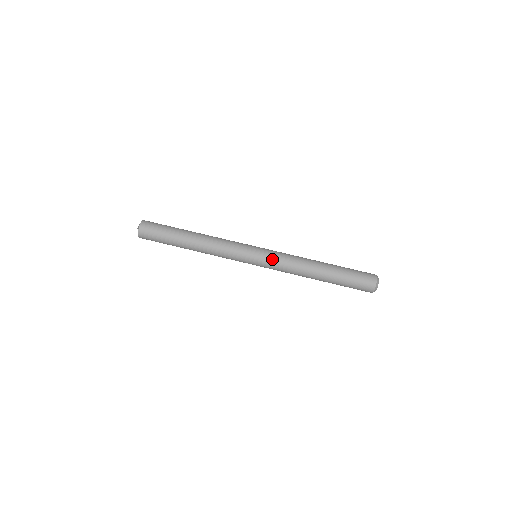
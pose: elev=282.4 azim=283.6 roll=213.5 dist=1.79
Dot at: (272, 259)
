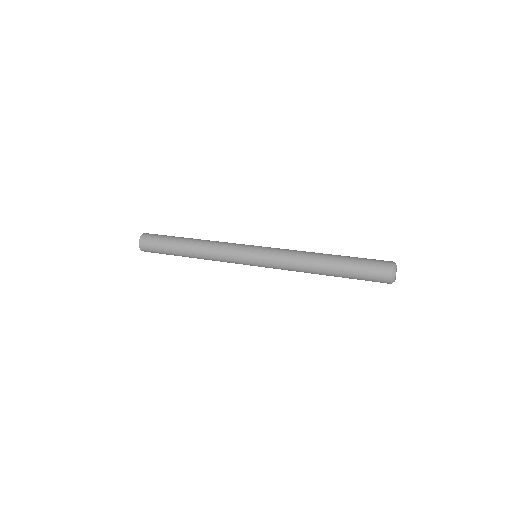
Dot at: (274, 248)
